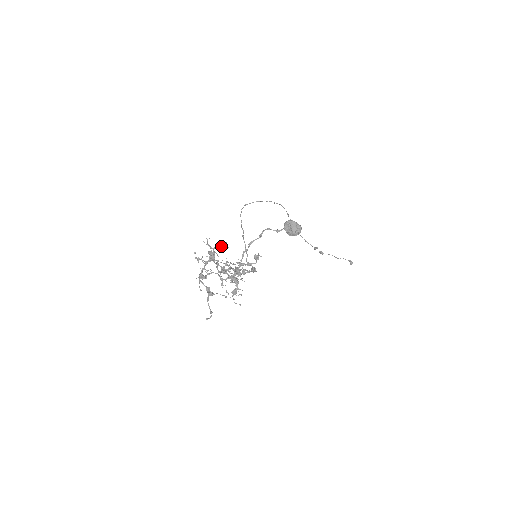
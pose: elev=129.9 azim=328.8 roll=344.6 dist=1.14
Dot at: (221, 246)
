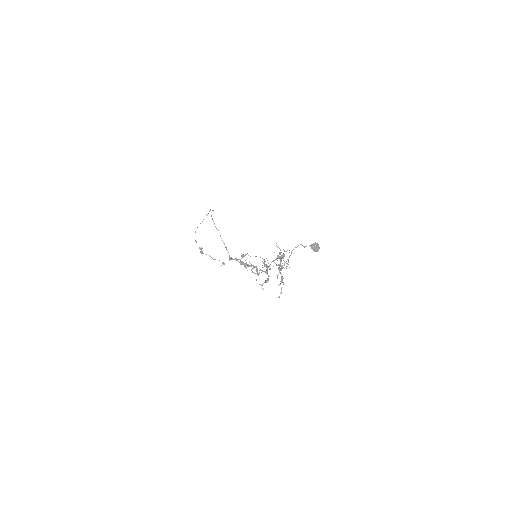
Dot at: occluded
